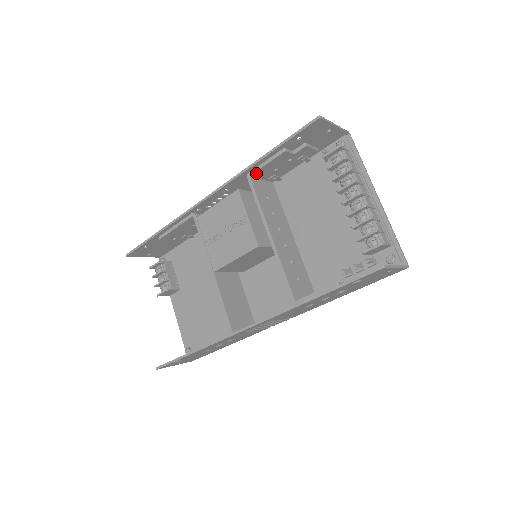
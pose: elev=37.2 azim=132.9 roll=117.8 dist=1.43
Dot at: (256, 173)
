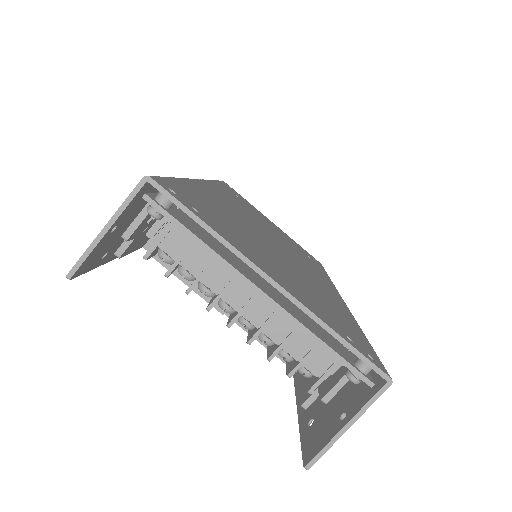
Dot at: (142, 244)
